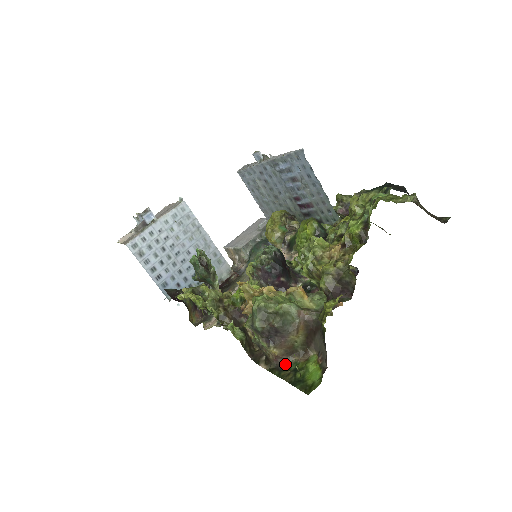
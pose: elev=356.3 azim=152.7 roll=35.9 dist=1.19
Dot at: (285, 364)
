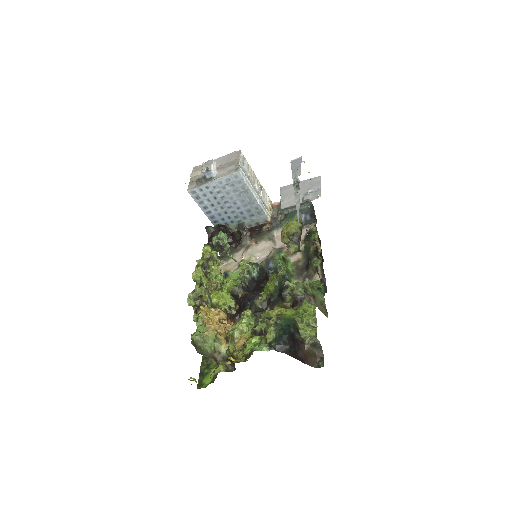
Dot at: occluded
